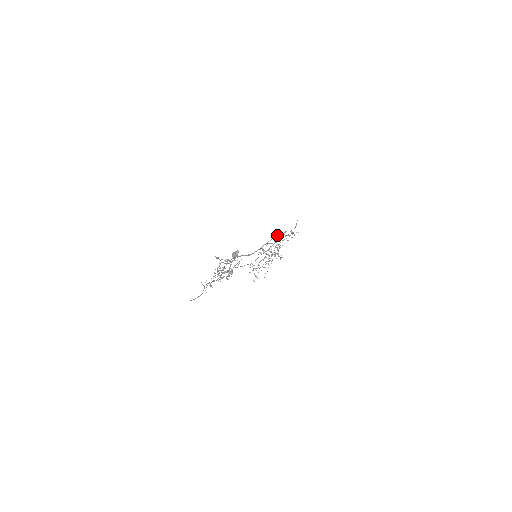
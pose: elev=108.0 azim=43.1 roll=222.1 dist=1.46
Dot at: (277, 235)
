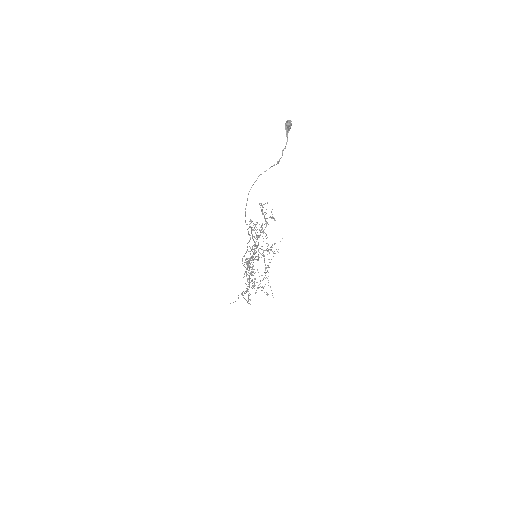
Dot at: (250, 254)
